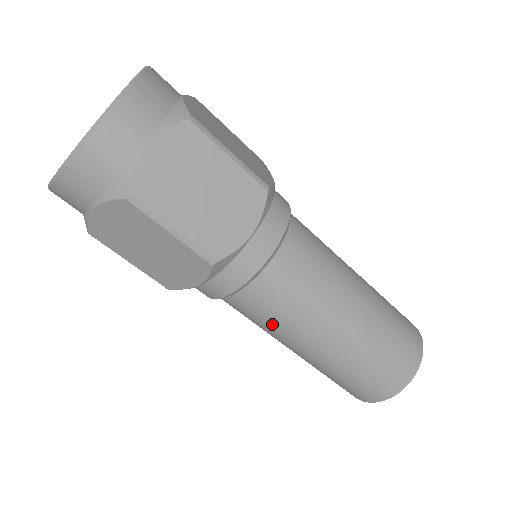
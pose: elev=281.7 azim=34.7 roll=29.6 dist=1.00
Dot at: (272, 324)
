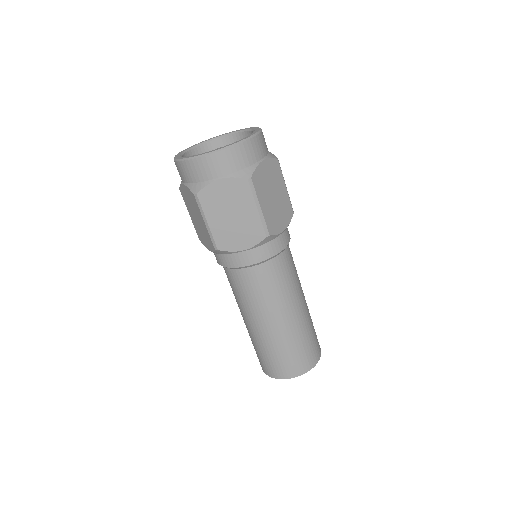
Dot at: (263, 296)
